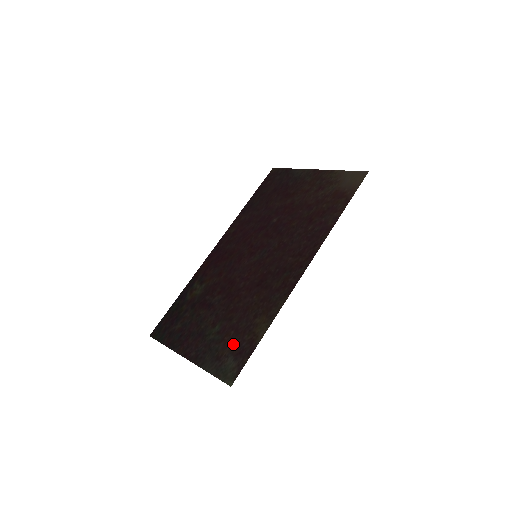
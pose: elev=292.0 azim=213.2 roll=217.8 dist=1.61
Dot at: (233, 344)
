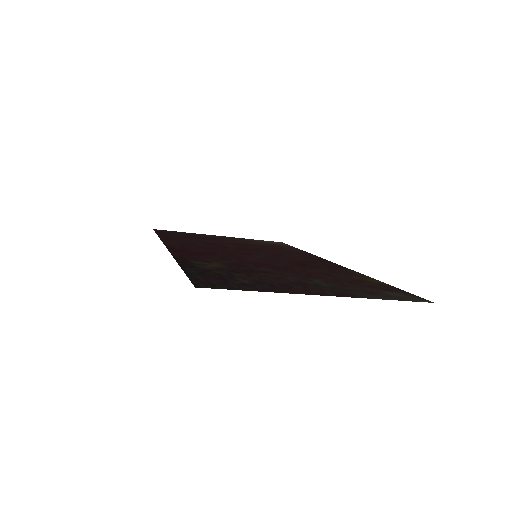
Dot at: (366, 286)
